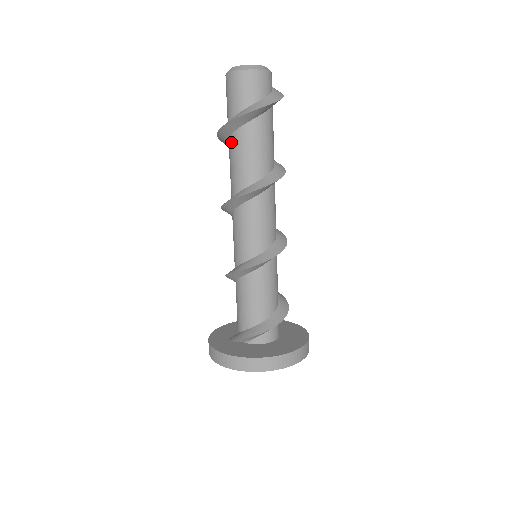
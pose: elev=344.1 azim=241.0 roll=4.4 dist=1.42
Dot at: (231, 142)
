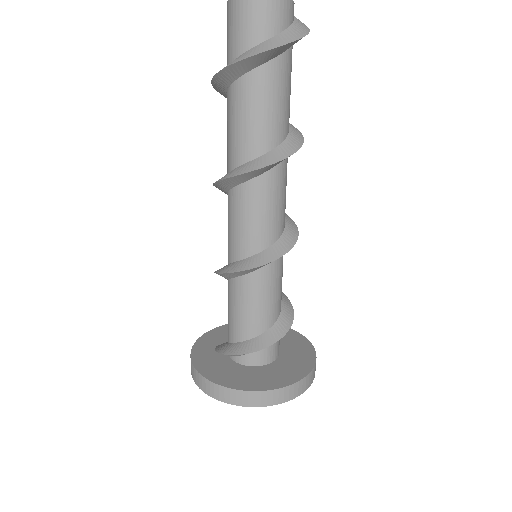
Dot at: (227, 103)
